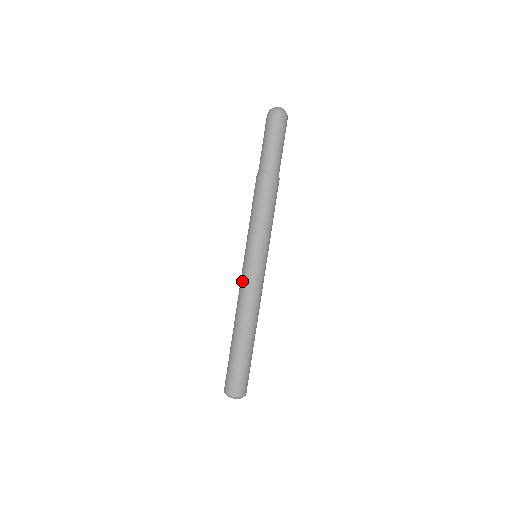
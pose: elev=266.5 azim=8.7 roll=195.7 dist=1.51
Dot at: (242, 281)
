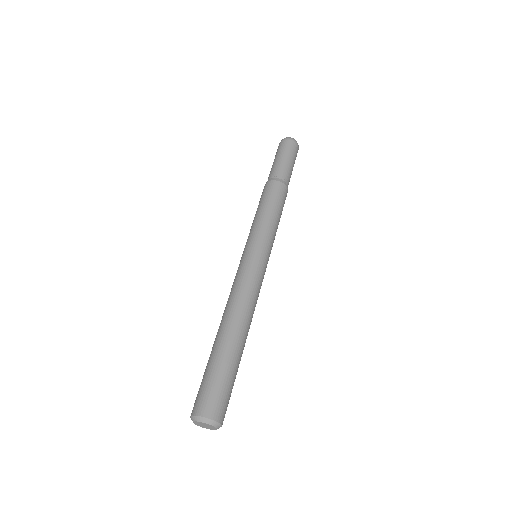
Dot at: (248, 274)
